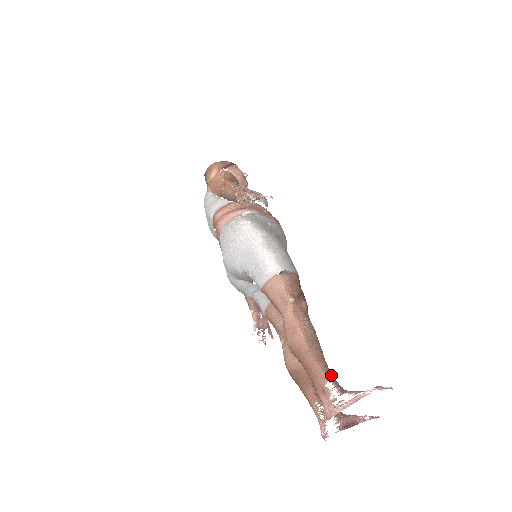
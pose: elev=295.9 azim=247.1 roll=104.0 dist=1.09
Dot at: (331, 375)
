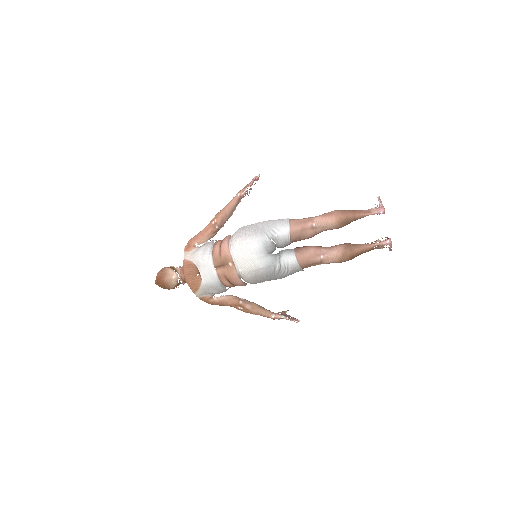
Dot at: occluded
